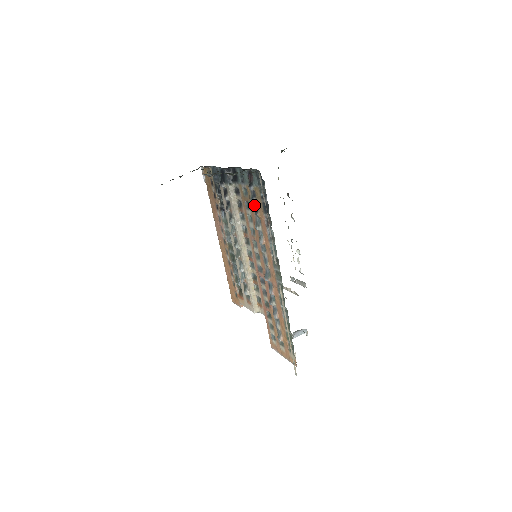
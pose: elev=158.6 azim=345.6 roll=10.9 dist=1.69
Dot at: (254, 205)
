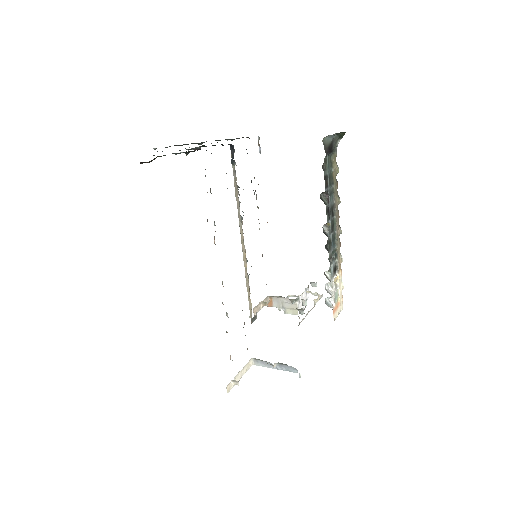
Dot at: occluded
